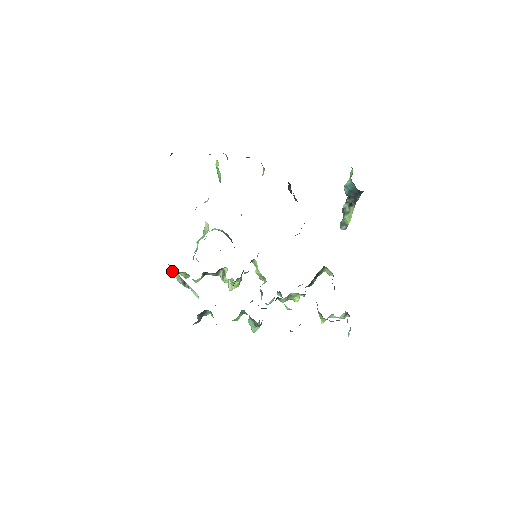
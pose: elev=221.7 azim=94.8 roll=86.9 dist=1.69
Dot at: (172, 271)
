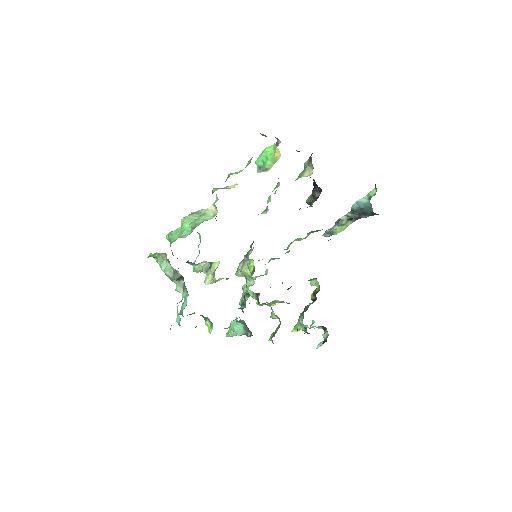
Dot at: (160, 259)
